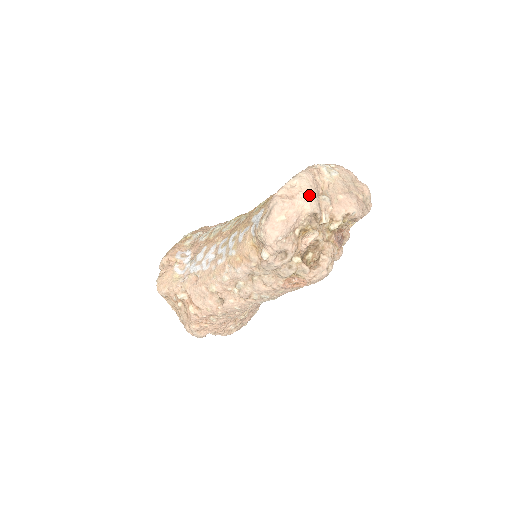
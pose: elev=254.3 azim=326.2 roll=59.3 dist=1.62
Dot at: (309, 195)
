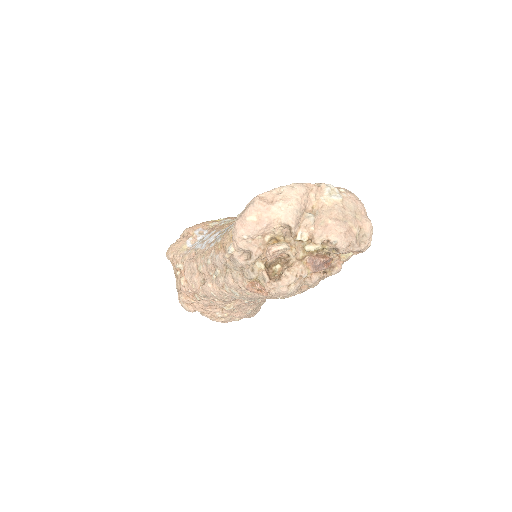
Dot at: (289, 206)
